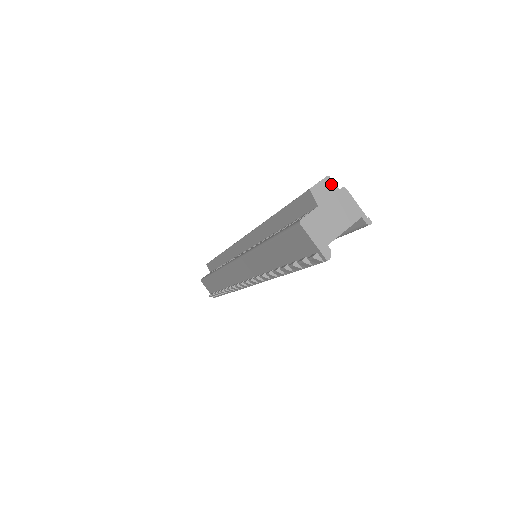
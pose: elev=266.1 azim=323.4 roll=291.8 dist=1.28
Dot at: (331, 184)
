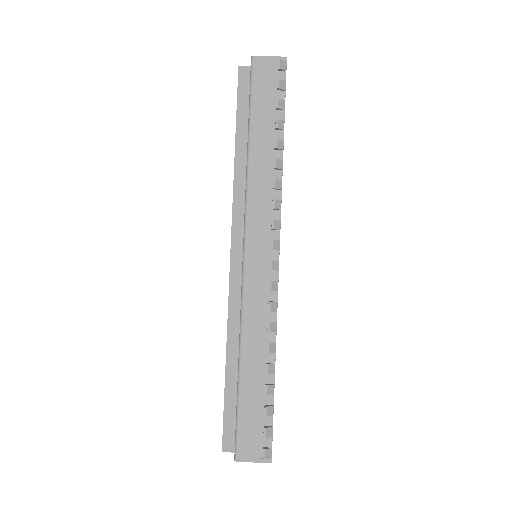
Dot at: occluded
